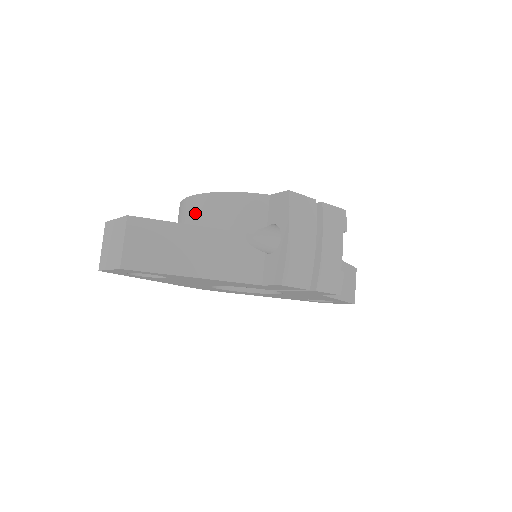
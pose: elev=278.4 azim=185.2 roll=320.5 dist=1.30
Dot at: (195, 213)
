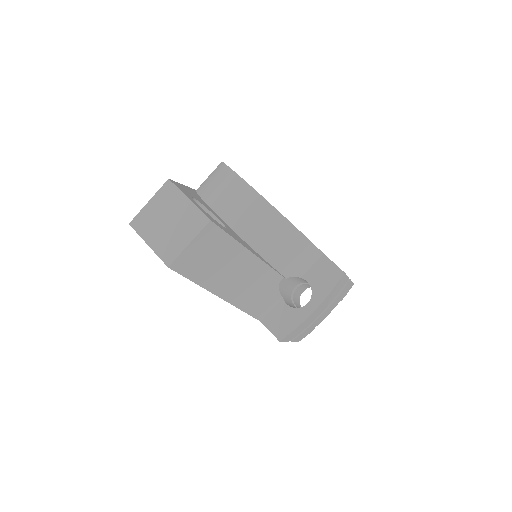
Dot at: (250, 215)
